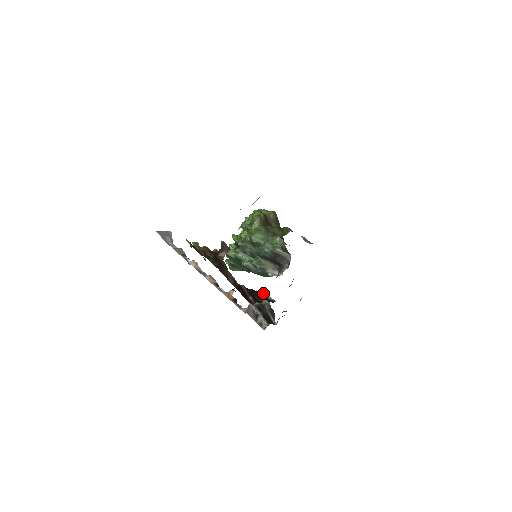
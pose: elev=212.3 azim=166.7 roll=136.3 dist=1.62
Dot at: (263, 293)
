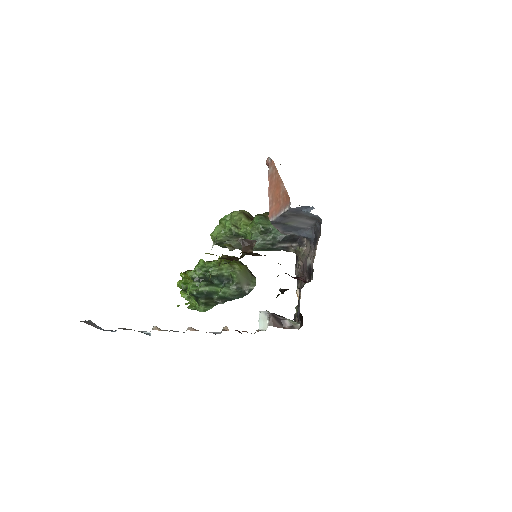
Dot at: (283, 289)
